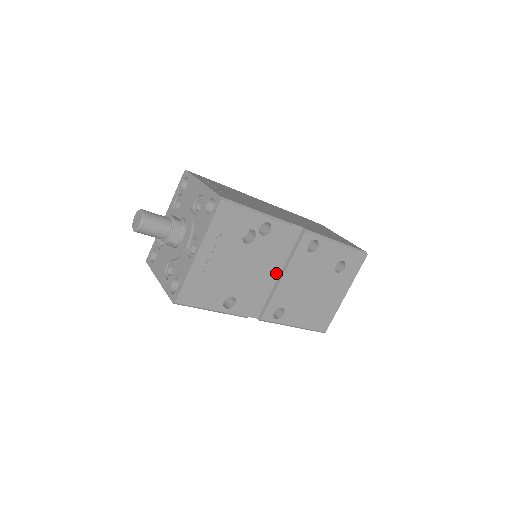
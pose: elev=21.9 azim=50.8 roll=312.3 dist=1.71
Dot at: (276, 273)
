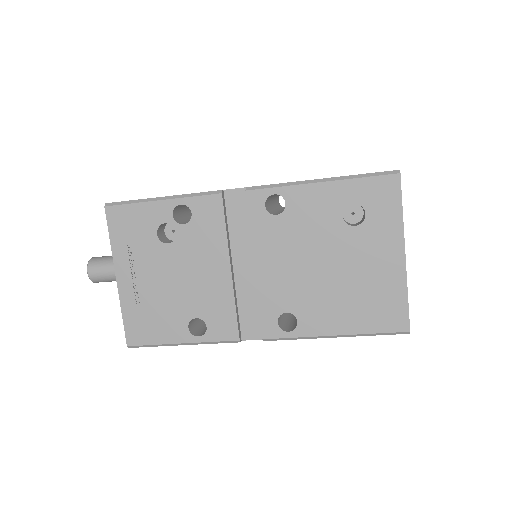
Dot at: (249, 266)
